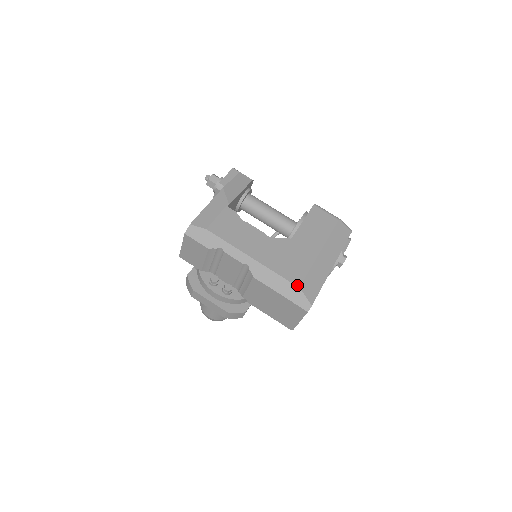
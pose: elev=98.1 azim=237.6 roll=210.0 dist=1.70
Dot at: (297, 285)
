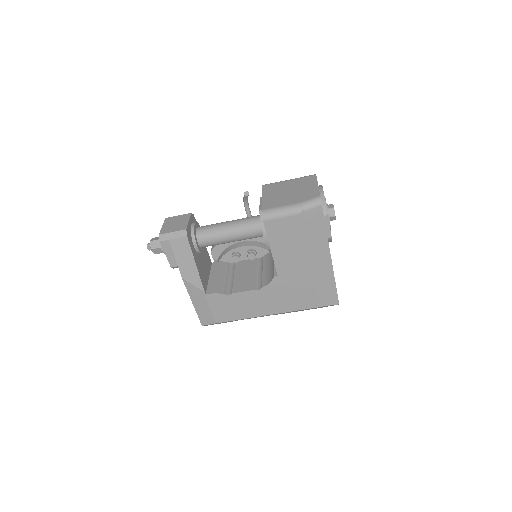
Dot at: (316, 307)
